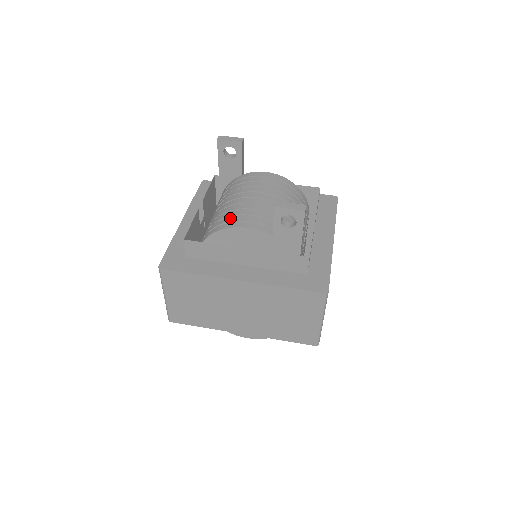
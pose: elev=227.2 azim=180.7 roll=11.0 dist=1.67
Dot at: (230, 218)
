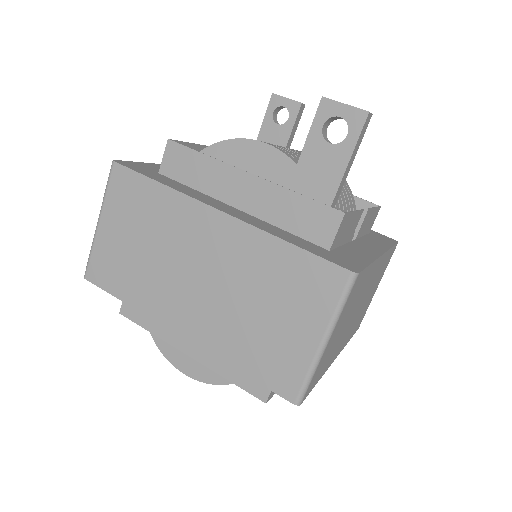
Dot at: occluded
